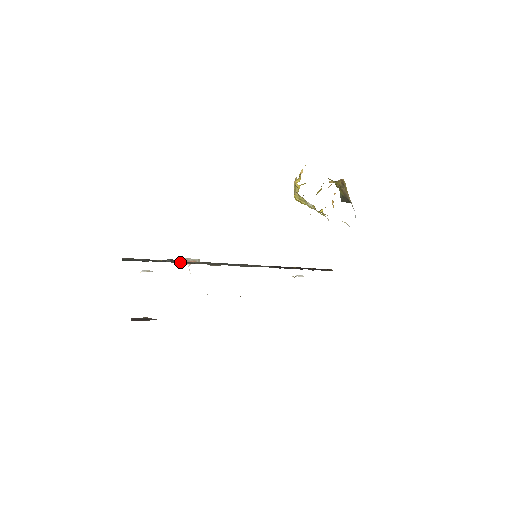
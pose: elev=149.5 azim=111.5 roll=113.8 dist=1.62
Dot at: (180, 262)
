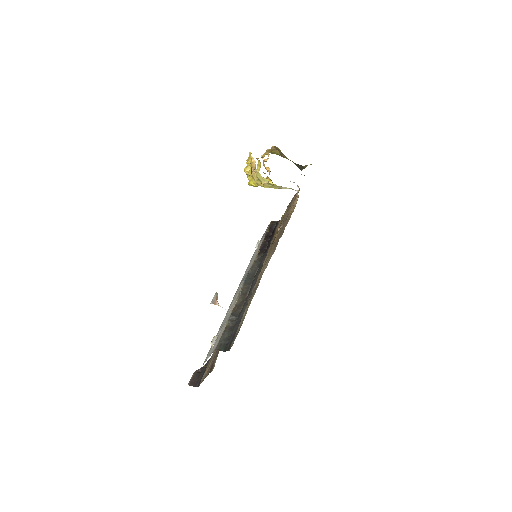
Dot at: (239, 311)
